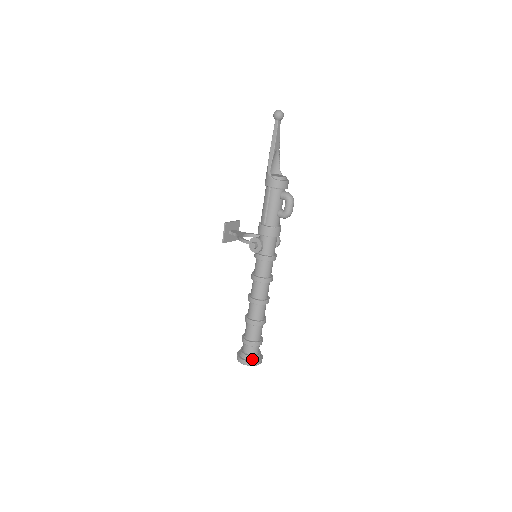
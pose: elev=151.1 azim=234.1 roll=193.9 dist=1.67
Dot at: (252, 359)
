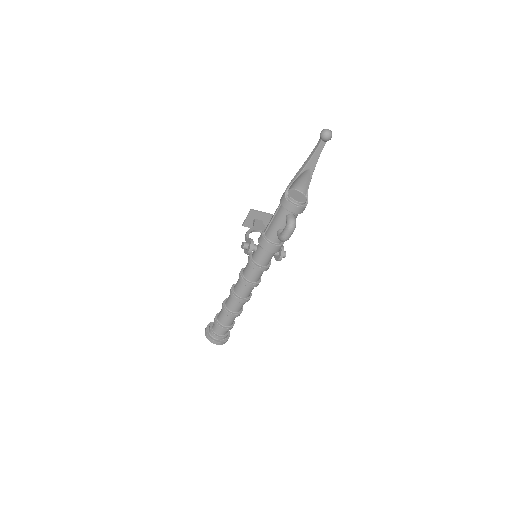
Dot at: (213, 336)
